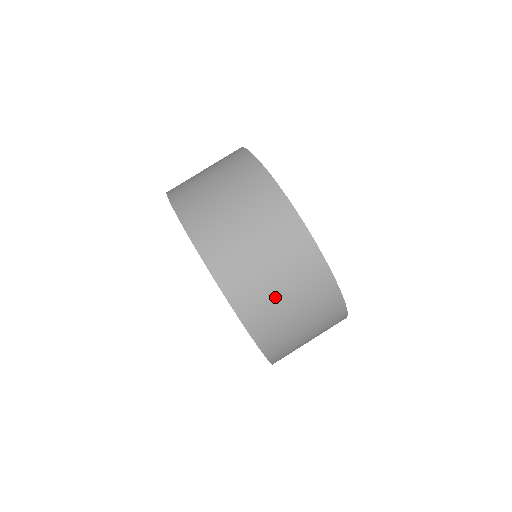
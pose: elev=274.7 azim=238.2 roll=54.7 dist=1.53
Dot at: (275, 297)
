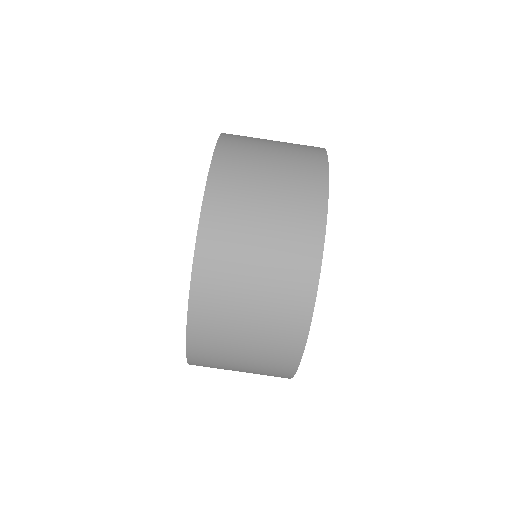
Dot at: (237, 318)
